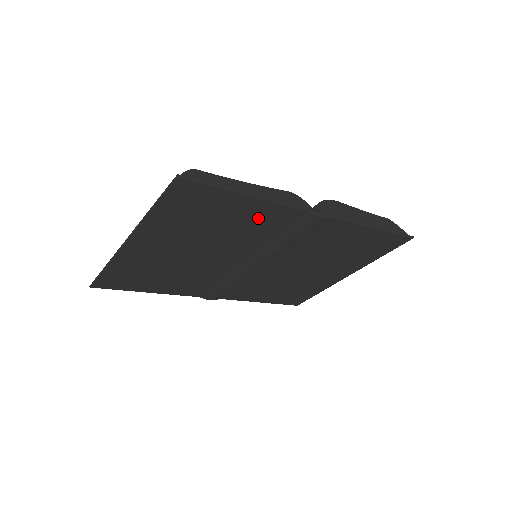
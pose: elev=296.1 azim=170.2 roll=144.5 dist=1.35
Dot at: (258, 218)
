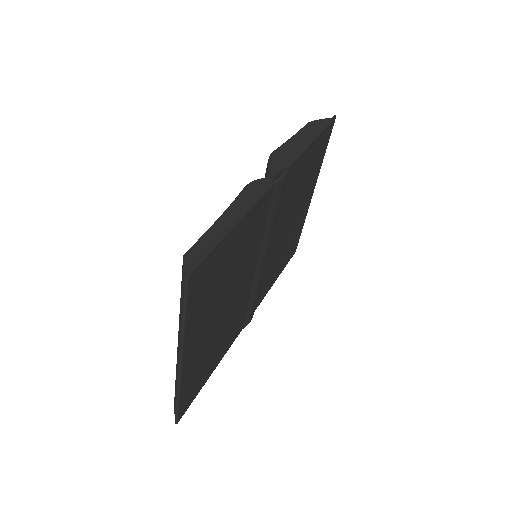
Dot at: (249, 230)
